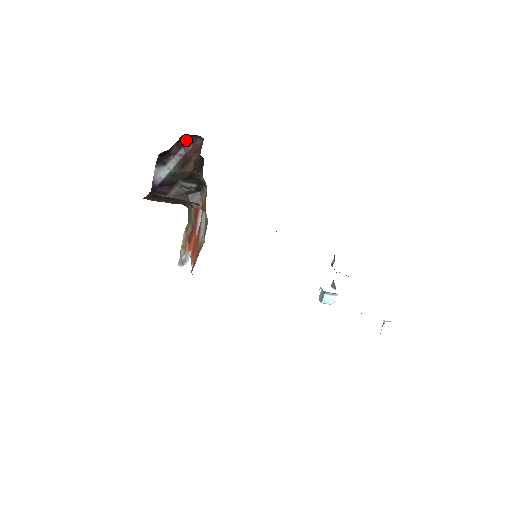
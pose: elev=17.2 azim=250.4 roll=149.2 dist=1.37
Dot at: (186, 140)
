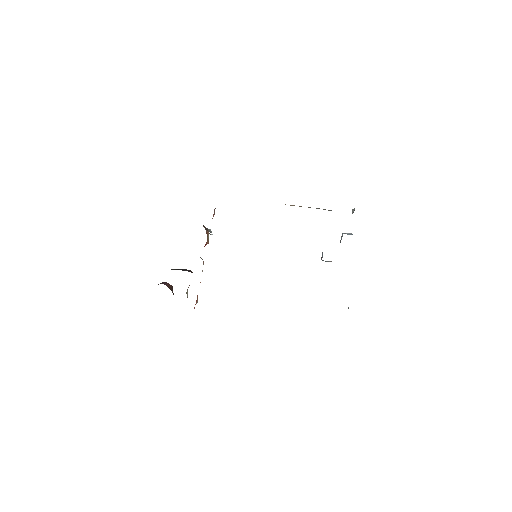
Dot at: (162, 282)
